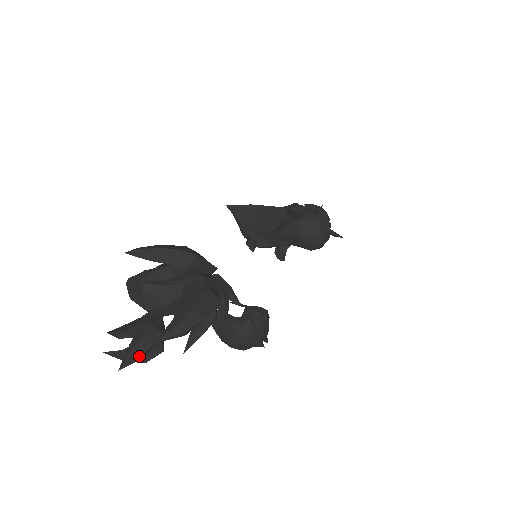
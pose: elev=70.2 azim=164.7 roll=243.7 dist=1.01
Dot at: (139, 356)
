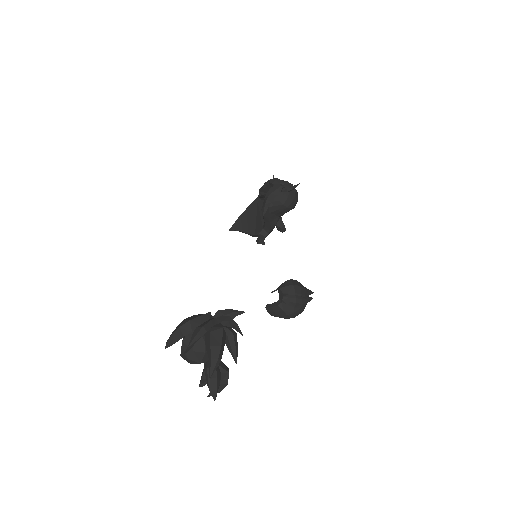
Dot at: (216, 387)
